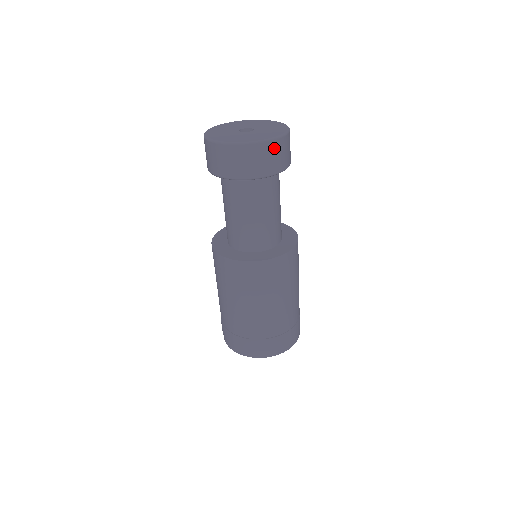
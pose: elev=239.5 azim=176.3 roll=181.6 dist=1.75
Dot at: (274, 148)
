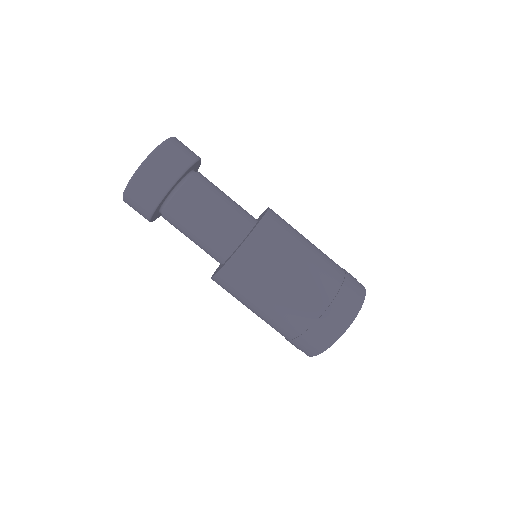
Dot at: (165, 152)
